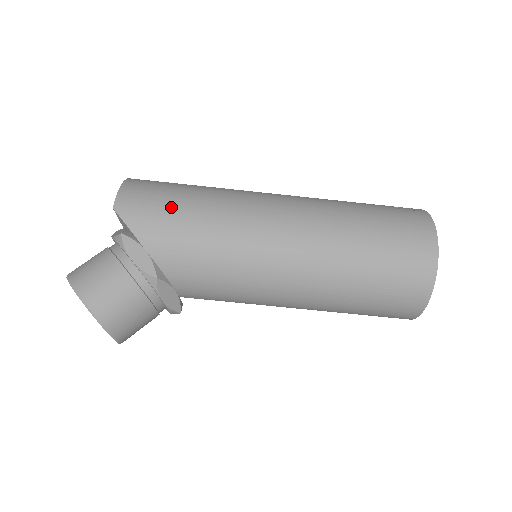
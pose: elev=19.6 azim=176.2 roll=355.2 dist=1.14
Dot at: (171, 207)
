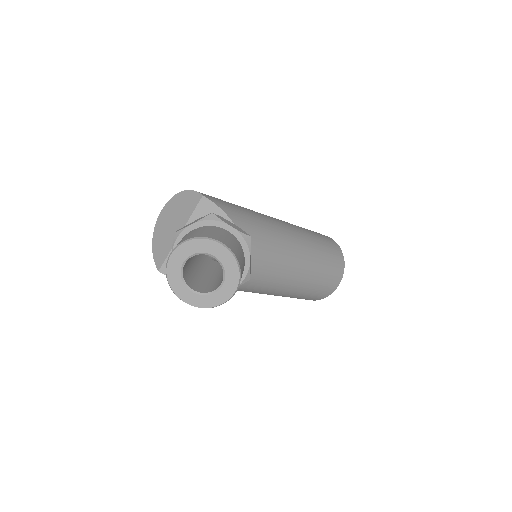
Dot at: (229, 203)
